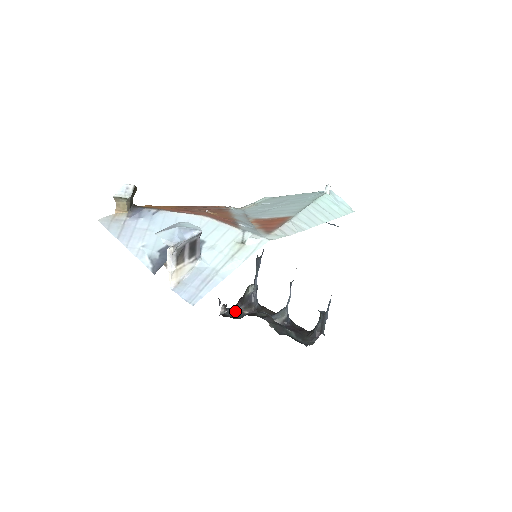
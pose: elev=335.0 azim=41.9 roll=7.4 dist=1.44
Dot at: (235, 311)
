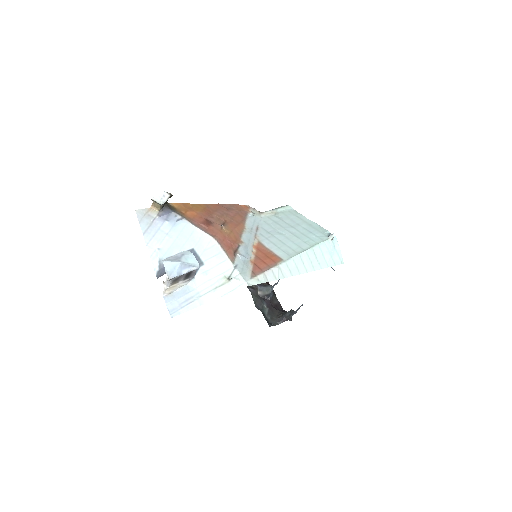
Dot at: occluded
